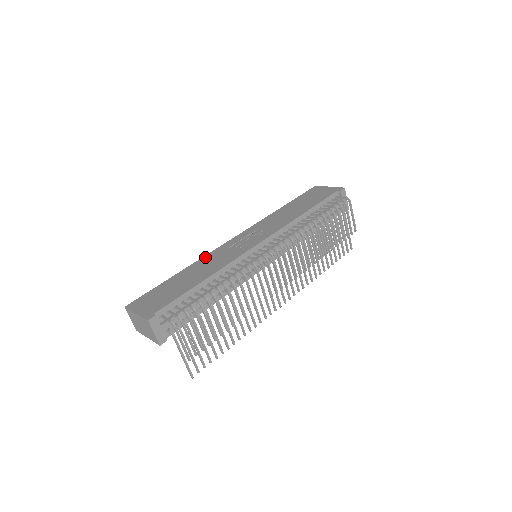
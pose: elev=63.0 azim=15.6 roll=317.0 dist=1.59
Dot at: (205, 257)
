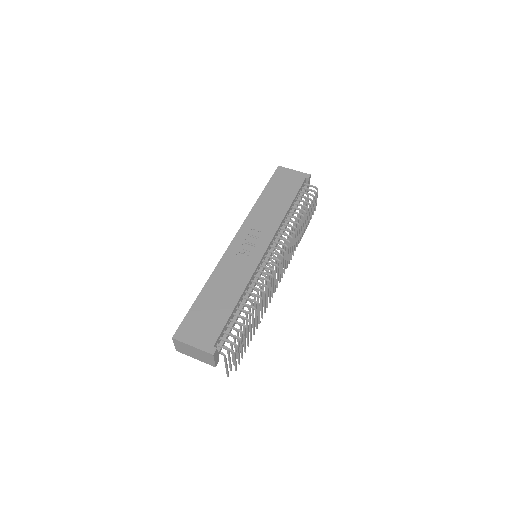
Dot at: (219, 267)
